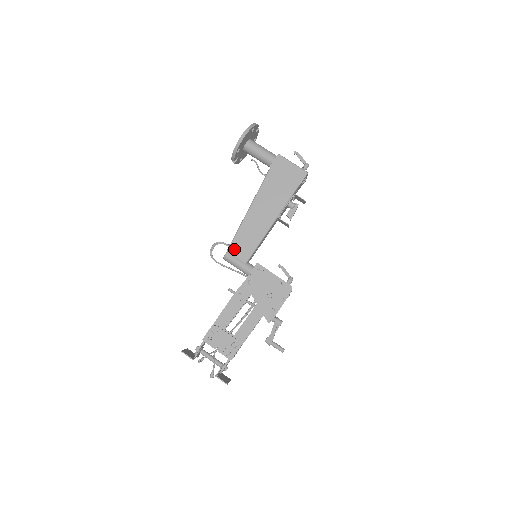
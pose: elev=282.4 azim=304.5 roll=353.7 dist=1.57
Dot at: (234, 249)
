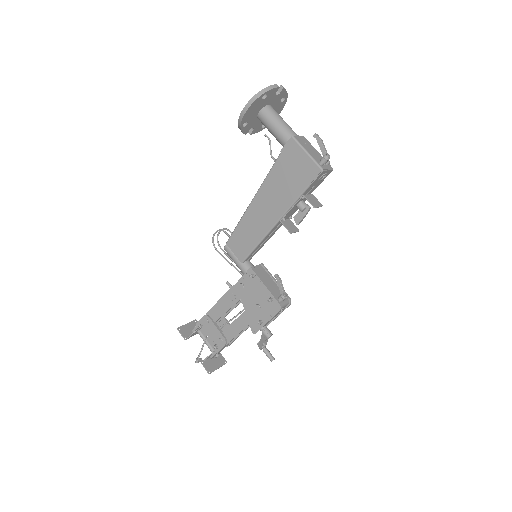
Dot at: (232, 243)
